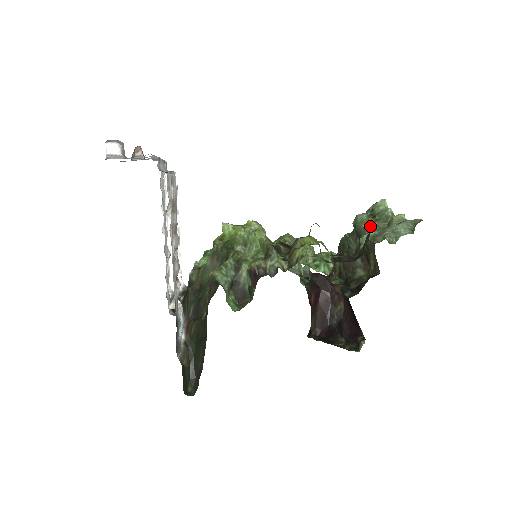
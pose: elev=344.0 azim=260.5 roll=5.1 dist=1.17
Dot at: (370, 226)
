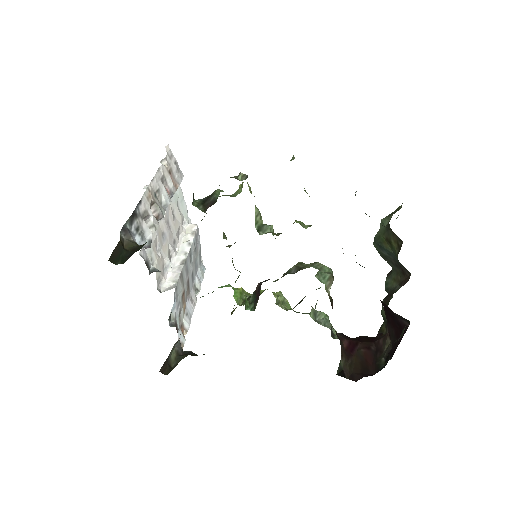
Dot at: occluded
